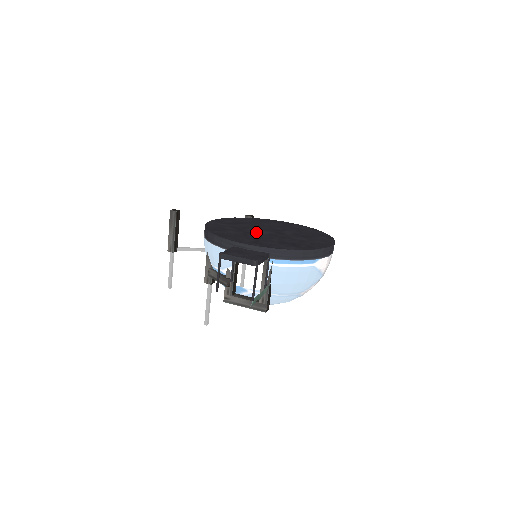
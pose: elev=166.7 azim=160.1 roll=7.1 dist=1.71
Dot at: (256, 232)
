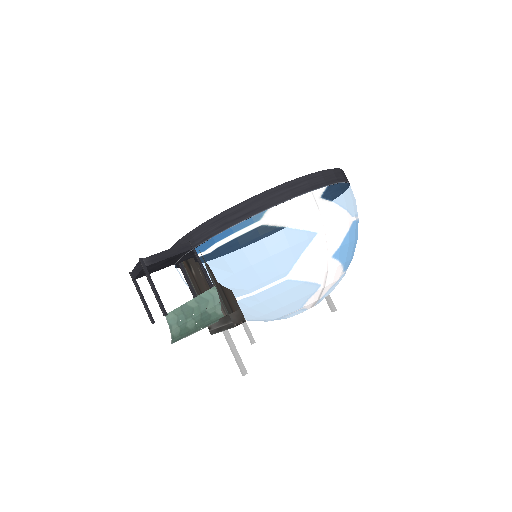
Dot at: occluded
